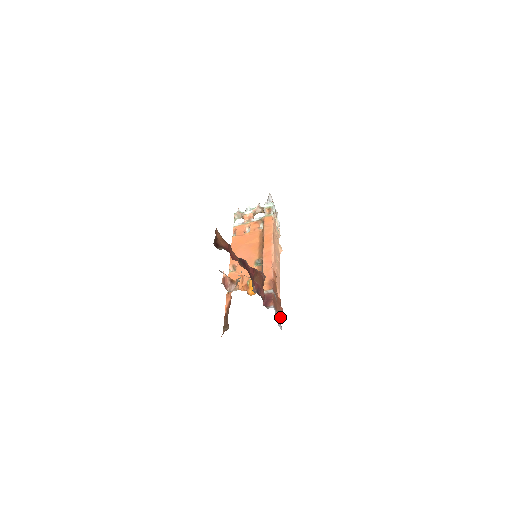
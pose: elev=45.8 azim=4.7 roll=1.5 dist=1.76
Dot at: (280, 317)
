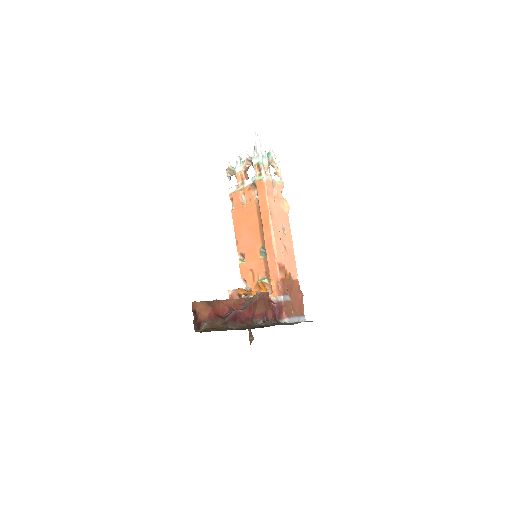
Dot at: (301, 307)
